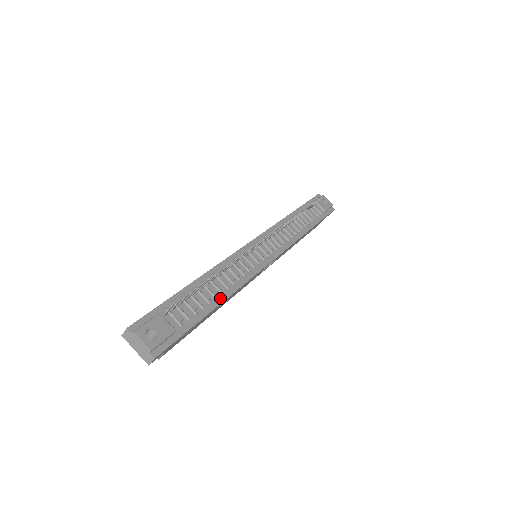
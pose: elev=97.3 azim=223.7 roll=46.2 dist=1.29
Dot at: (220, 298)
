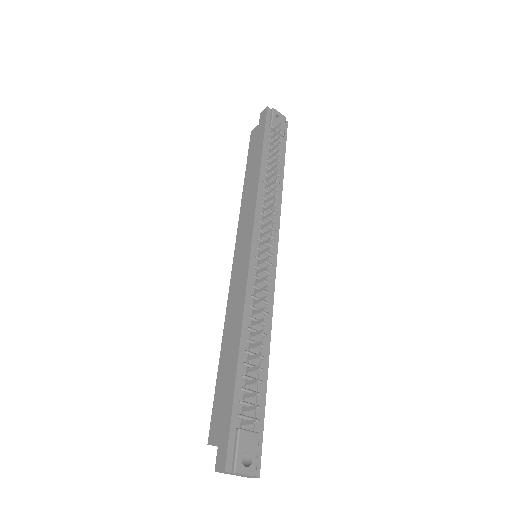
Dot at: (265, 354)
